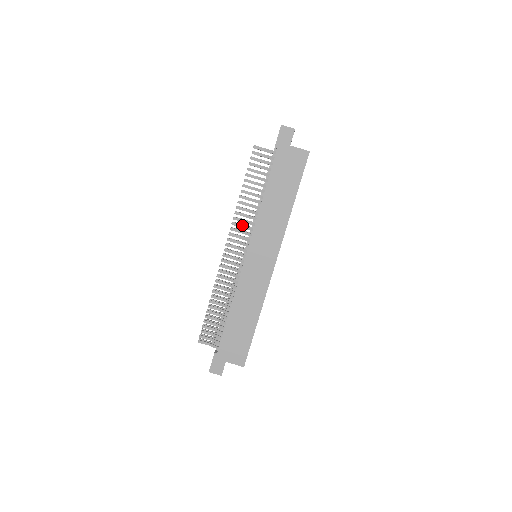
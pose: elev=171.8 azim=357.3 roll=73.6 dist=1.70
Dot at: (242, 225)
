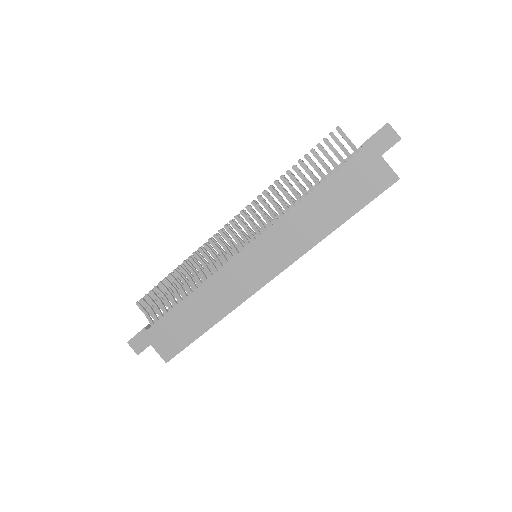
Dot at: (262, 211)
